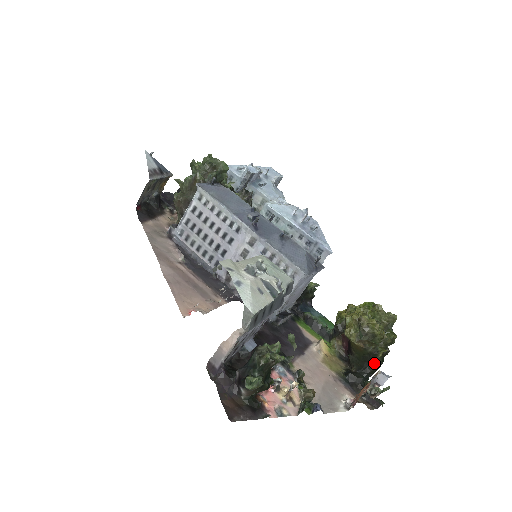
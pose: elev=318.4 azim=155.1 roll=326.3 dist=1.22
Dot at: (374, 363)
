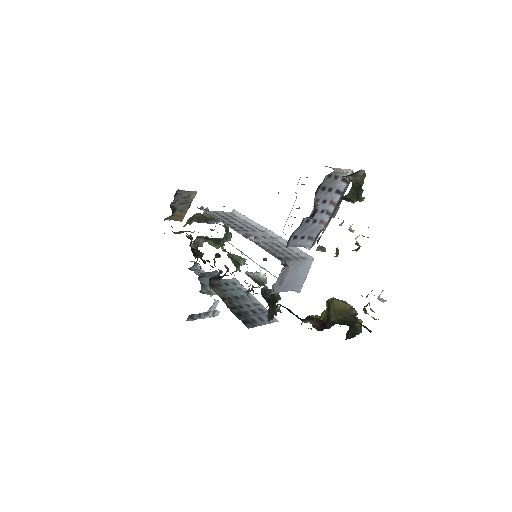
Dot at: (354, 325)
